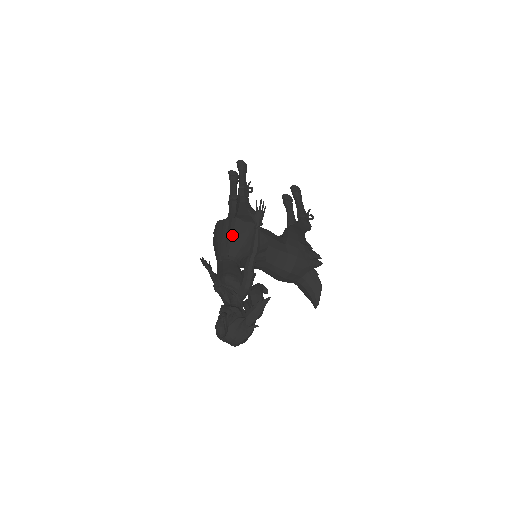
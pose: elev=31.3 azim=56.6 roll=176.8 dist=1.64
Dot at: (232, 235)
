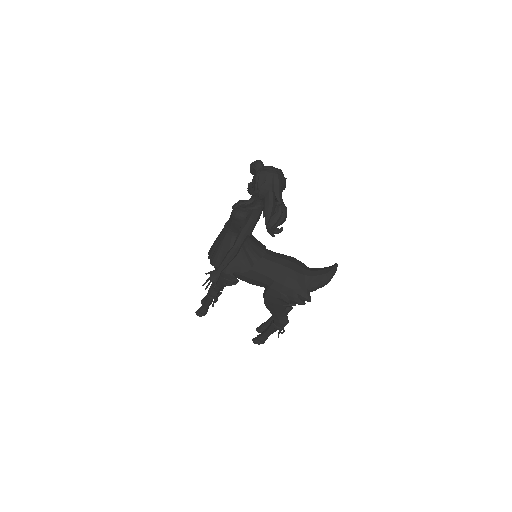
Dot at: occluded
